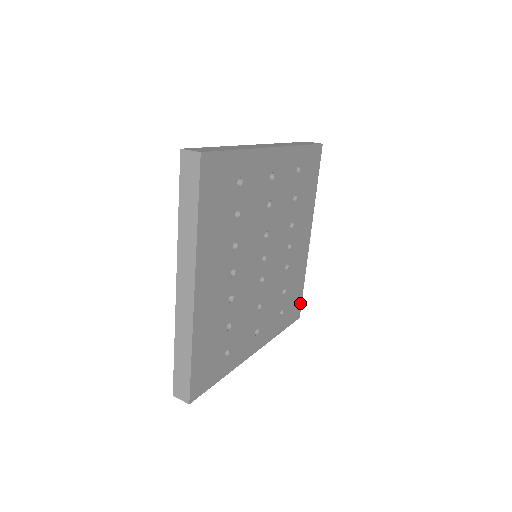
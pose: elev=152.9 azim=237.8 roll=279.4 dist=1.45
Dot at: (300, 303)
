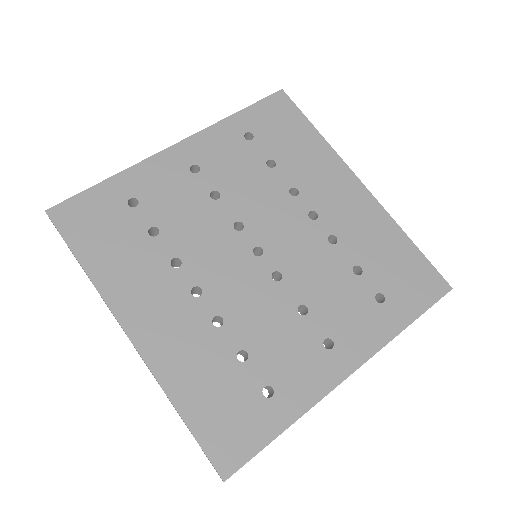
Dot at: (430, 269)
